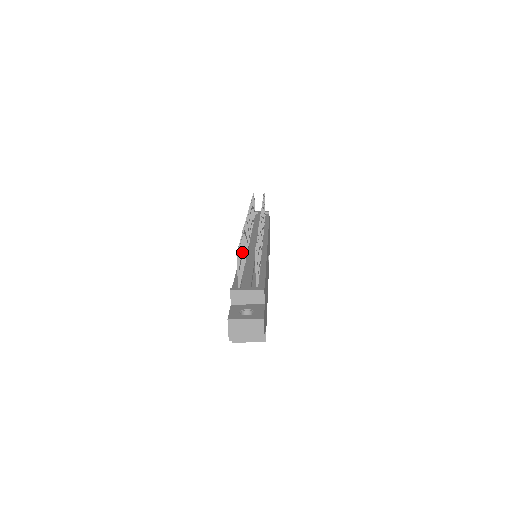
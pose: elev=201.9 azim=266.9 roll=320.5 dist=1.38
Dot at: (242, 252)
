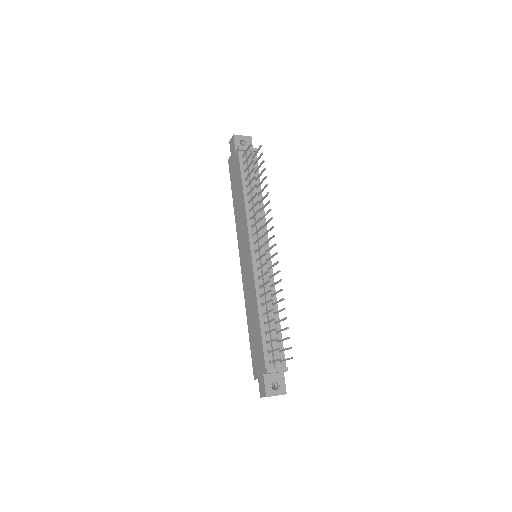
Dot at: occluded
